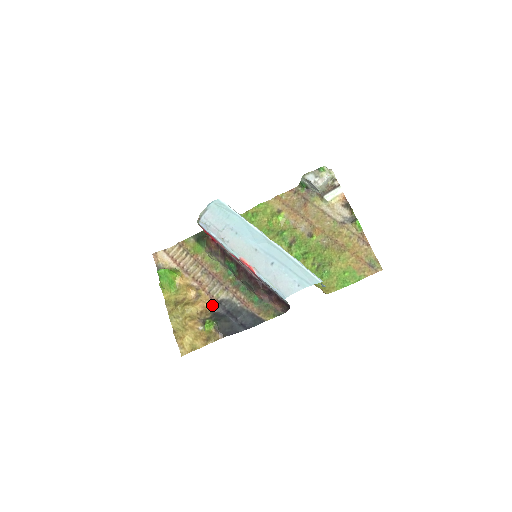
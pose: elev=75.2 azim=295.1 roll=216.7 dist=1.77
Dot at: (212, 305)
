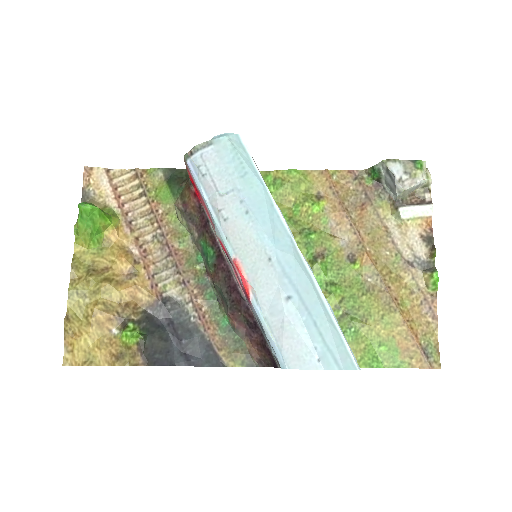
Dot at: (149, 300)
